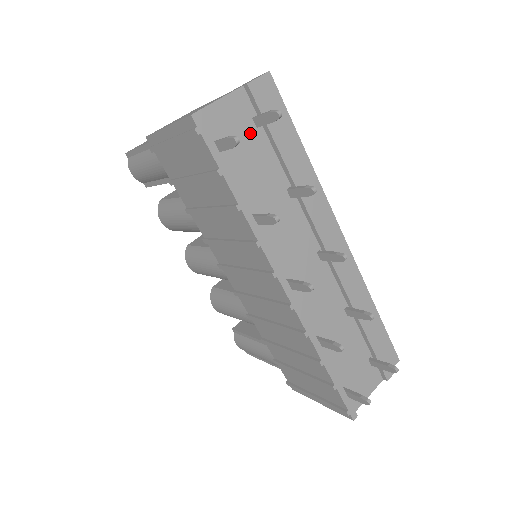
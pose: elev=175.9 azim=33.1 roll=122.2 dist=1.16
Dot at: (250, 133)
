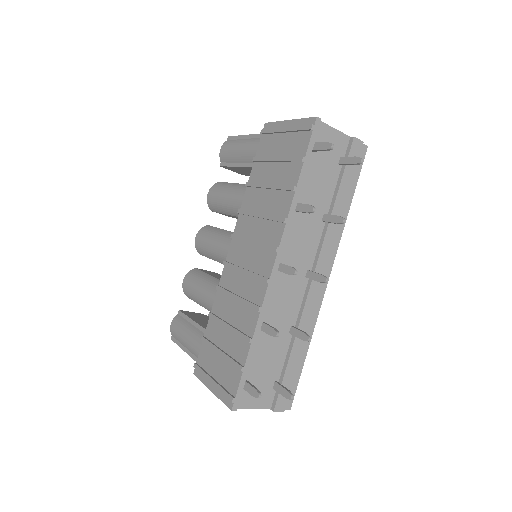
Dot at: (333, 162)
